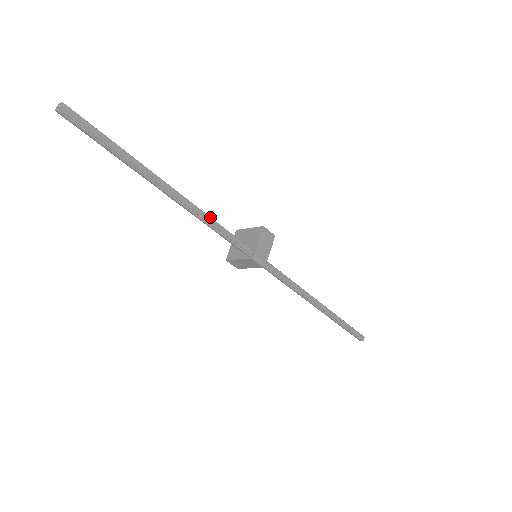
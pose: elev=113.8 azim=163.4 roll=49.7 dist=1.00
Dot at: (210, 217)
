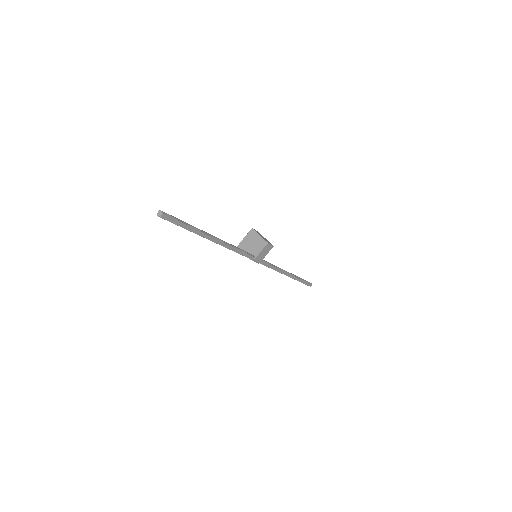
Dot at: (233, 247)
